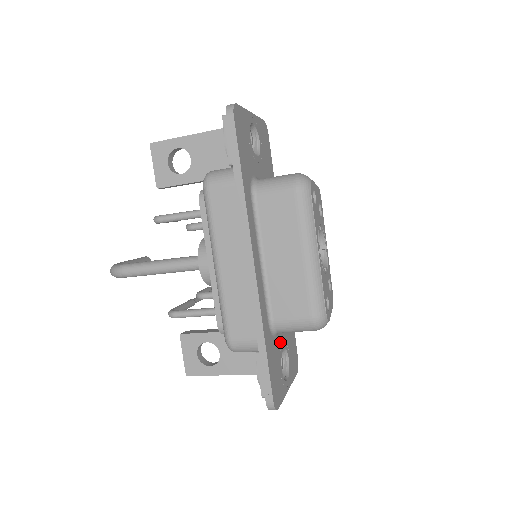
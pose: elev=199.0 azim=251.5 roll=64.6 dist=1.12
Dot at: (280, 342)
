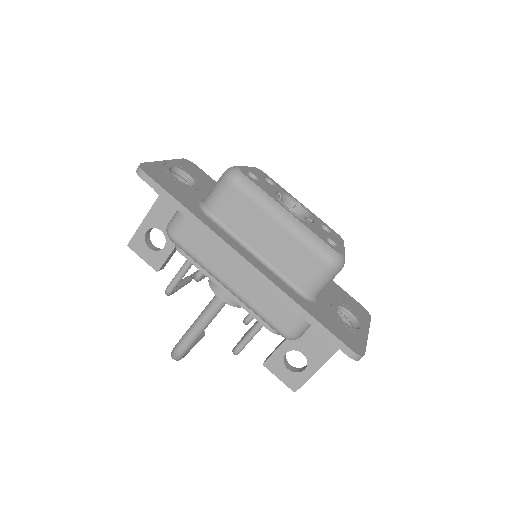
Dot at: (327, 303)
